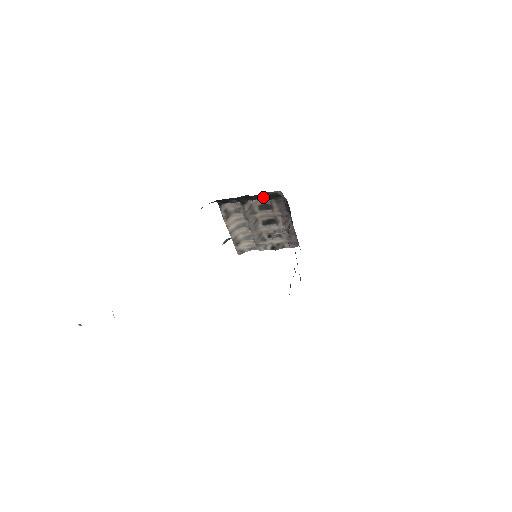
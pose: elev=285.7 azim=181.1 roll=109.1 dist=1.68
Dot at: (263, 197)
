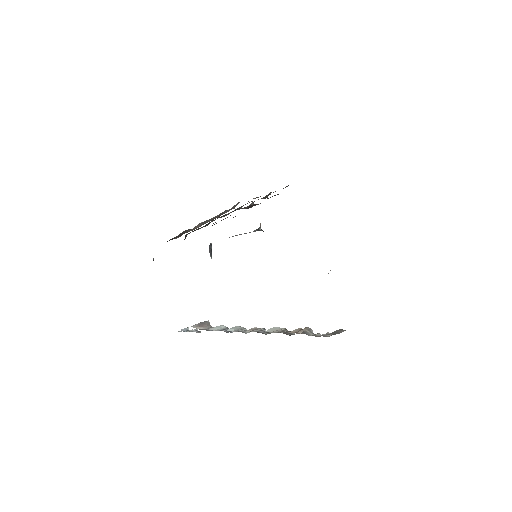
Dot at: occluded
